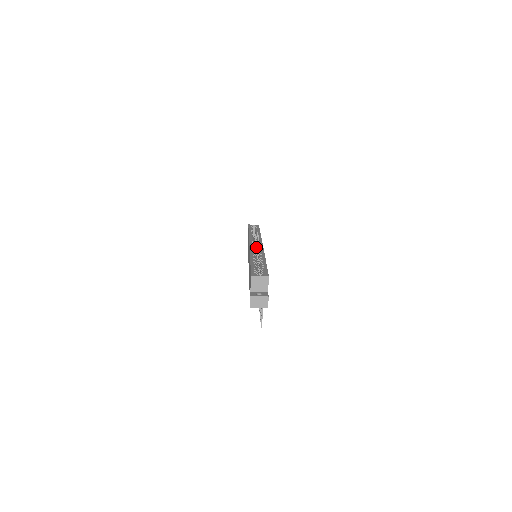
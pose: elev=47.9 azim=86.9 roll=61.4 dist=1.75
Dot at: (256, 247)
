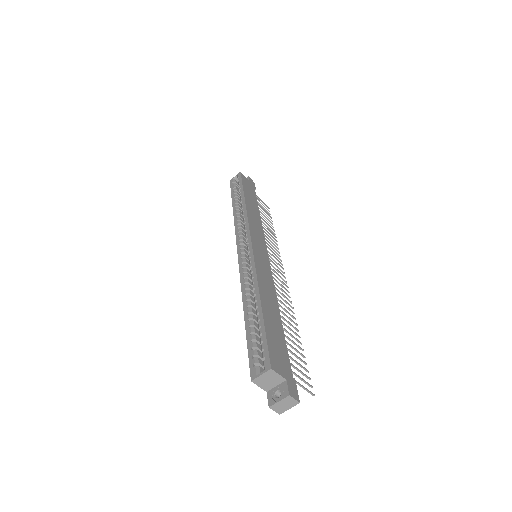
Dot at: occluded
